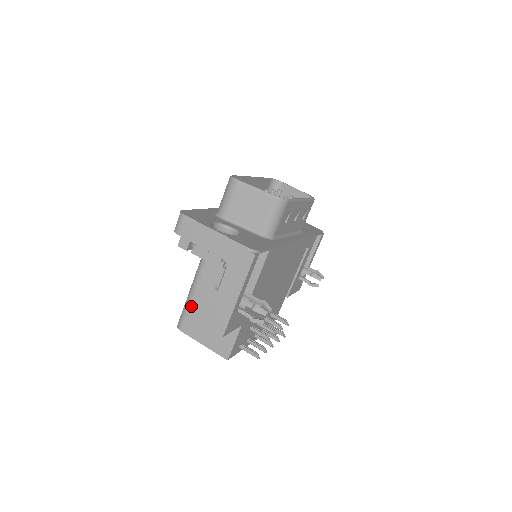
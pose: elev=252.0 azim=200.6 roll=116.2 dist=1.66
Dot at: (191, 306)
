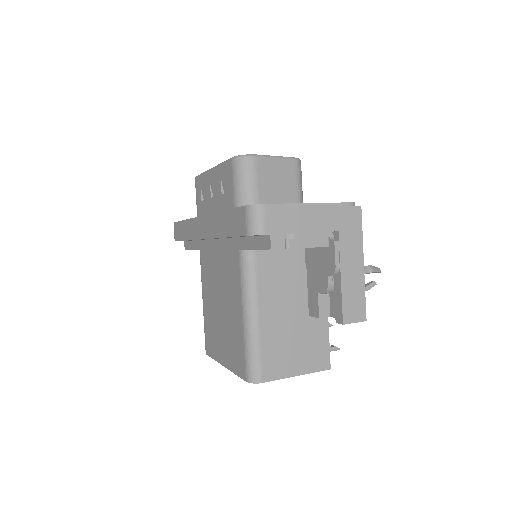
Dot at: (263, 341)
